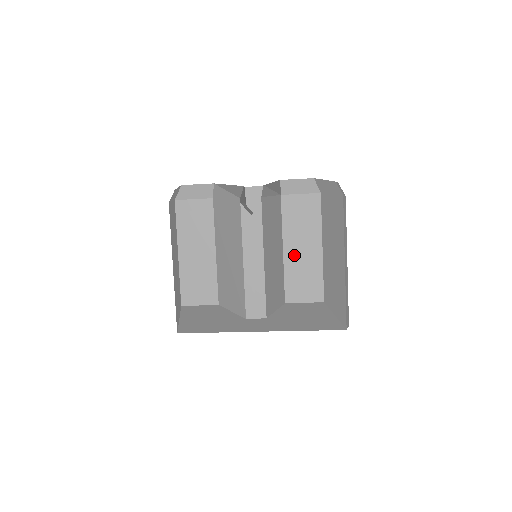
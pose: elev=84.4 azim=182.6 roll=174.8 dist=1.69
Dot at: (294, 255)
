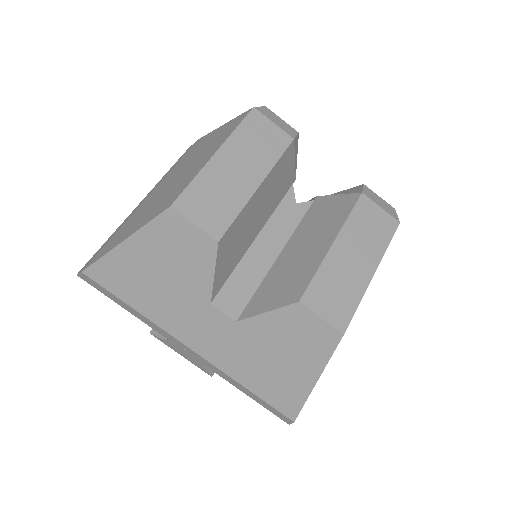
Dot at: (341, 258)
